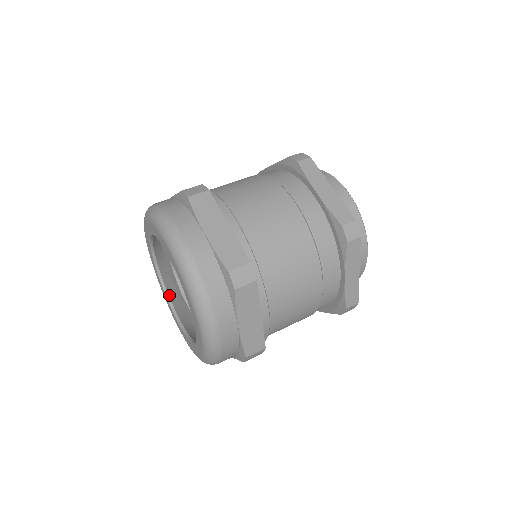
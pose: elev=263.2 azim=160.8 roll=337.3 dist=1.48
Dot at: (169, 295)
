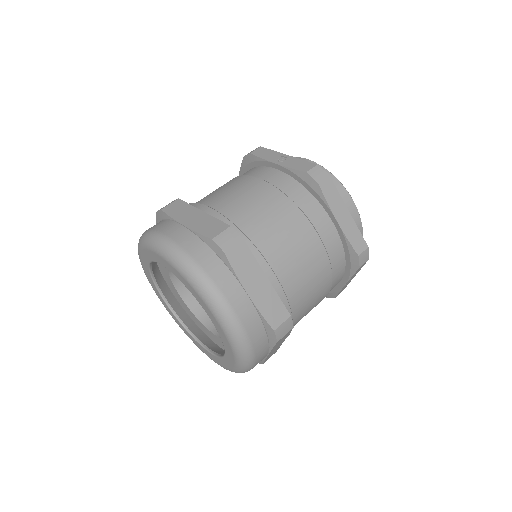
Dot at: (162, 292)
